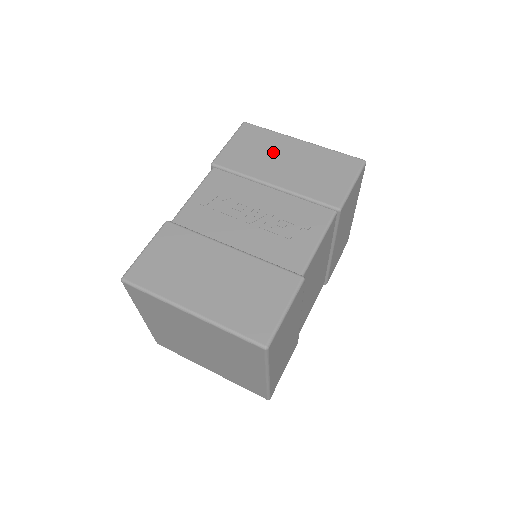
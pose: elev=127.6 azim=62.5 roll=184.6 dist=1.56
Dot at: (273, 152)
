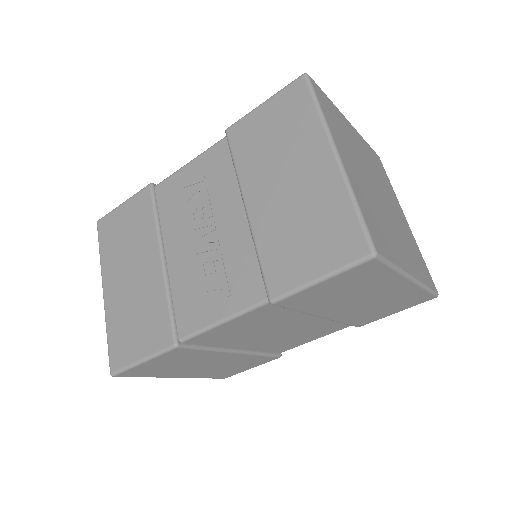
Dot at: (287, 153)
